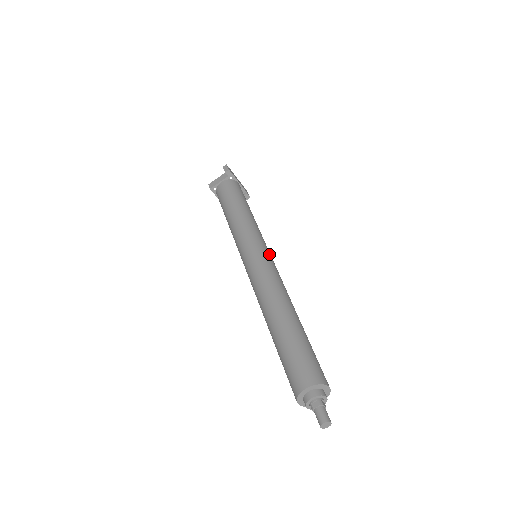
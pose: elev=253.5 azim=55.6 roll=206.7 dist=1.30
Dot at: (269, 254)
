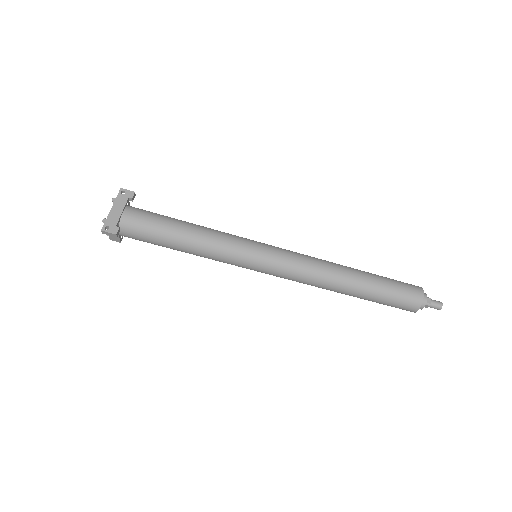
Dot at: (269, 255)
